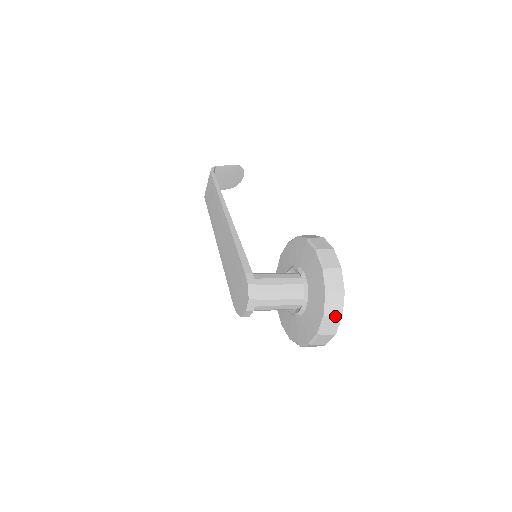
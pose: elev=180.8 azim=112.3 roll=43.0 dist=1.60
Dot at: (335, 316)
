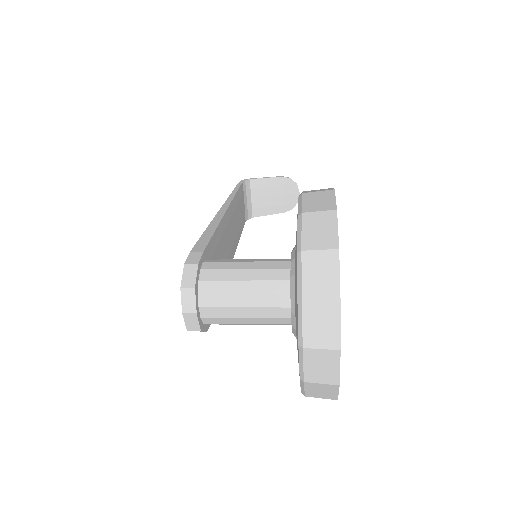
Dot at: (323, 301)
